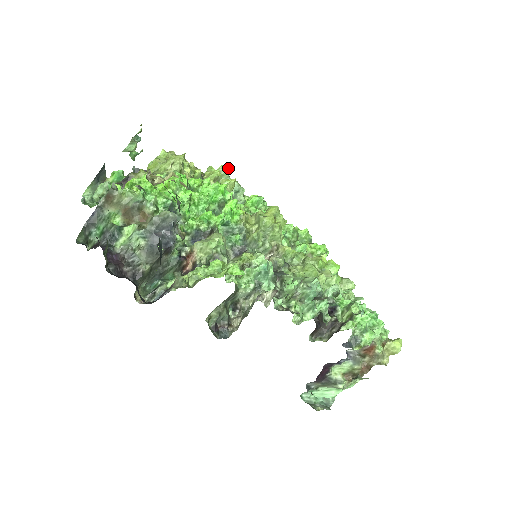
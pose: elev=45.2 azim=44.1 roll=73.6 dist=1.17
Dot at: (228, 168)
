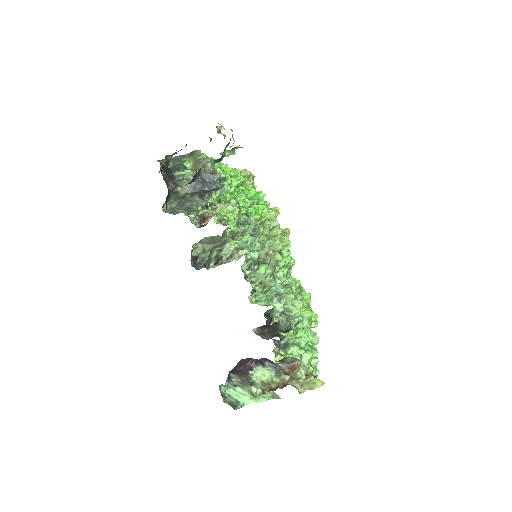
Dot at: (278, 211)
